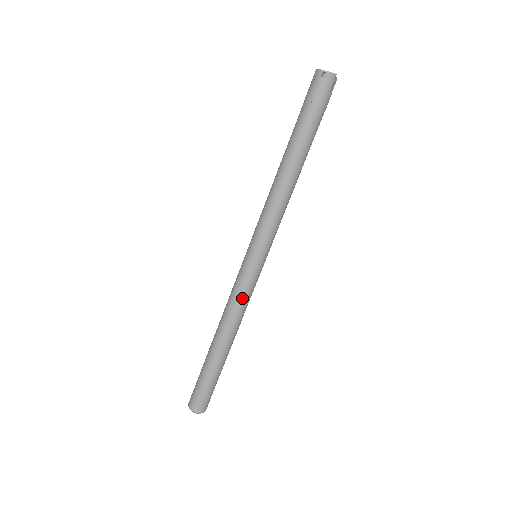
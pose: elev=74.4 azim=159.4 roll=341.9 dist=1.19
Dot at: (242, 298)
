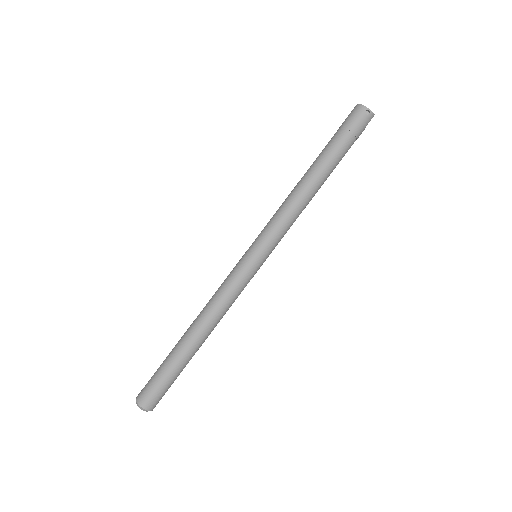
Dot at: (234, 295)
